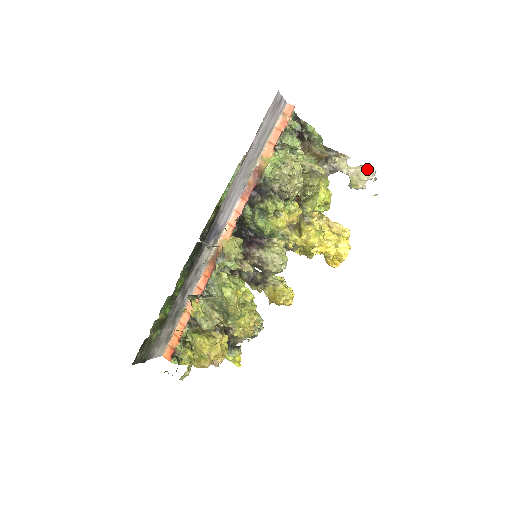
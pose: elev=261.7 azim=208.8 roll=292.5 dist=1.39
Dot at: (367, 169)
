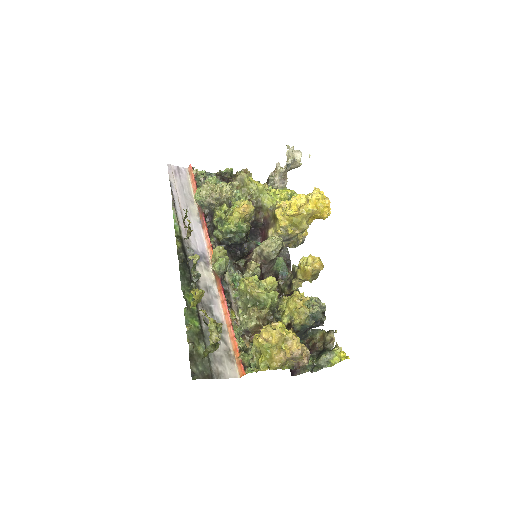
Dot at: (288, 153)
